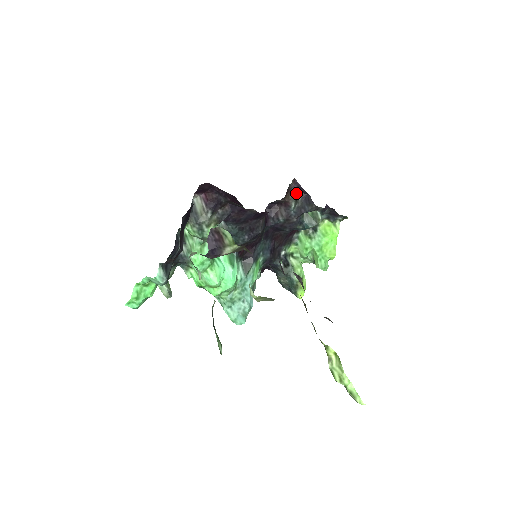
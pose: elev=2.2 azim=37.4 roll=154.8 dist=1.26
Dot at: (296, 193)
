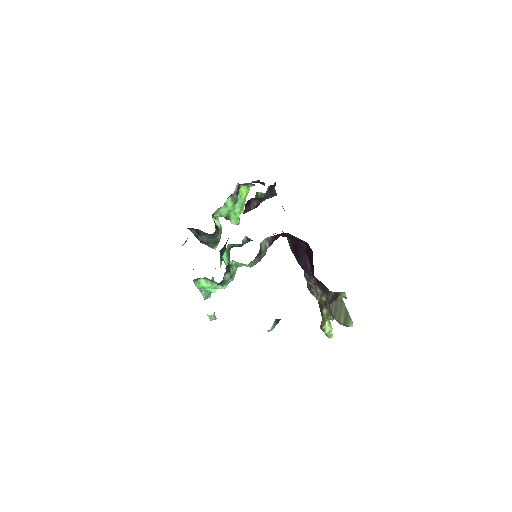
Dot at: occluded
